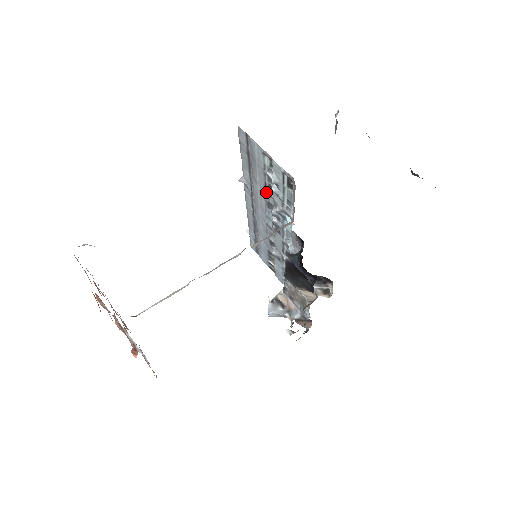
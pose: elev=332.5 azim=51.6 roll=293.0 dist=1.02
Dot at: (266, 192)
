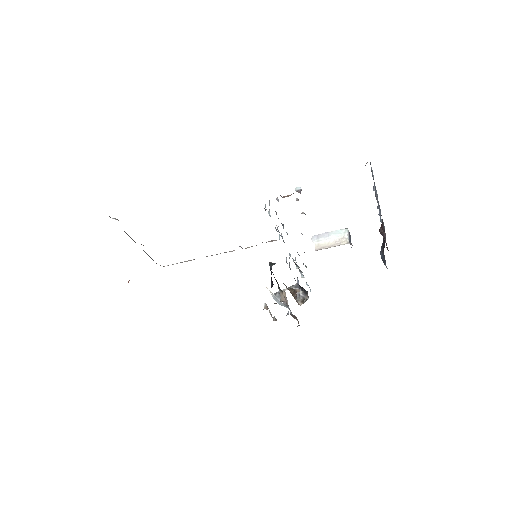
Dot at: occluded
